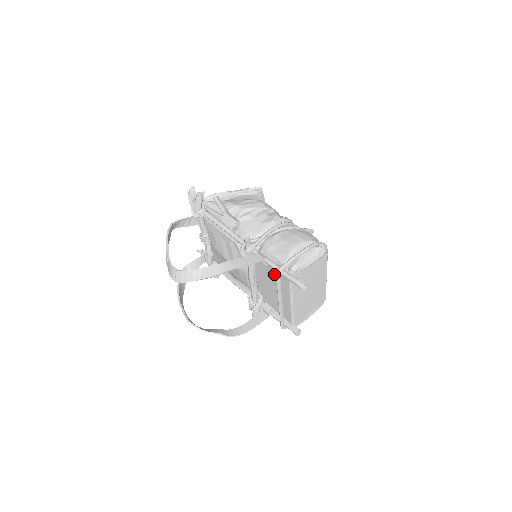
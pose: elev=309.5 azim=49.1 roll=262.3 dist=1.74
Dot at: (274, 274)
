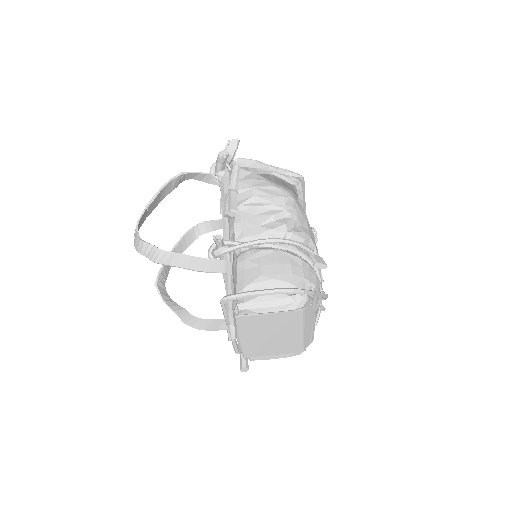
Dot at: occluded
